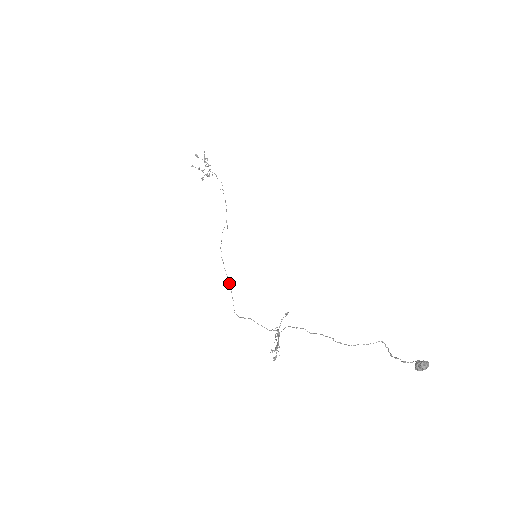
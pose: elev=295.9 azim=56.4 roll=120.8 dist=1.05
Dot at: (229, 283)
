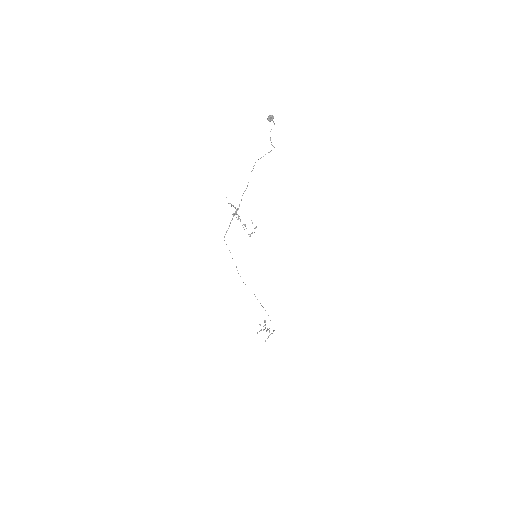
Dot at: occluded
